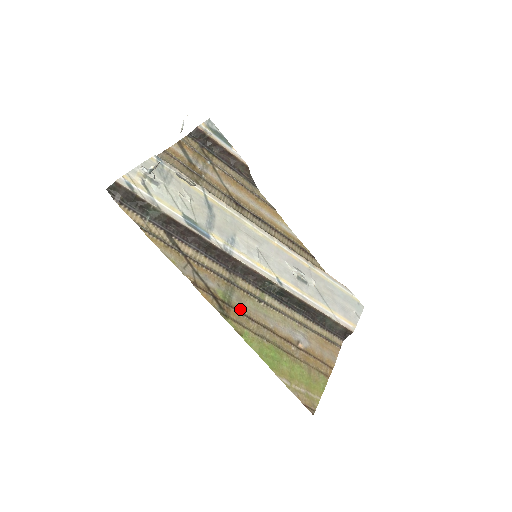
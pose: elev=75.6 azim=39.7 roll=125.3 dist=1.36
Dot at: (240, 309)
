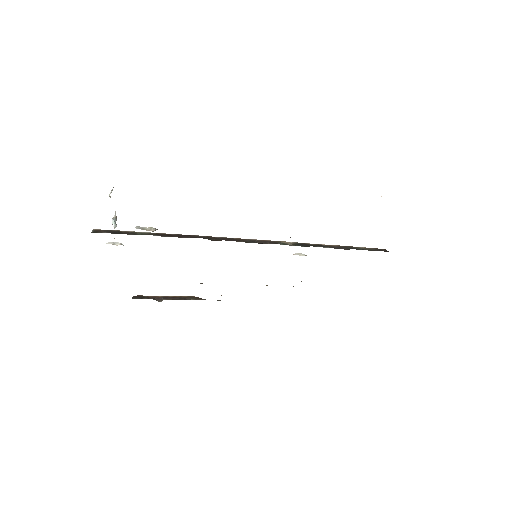
Dot at: occluded
